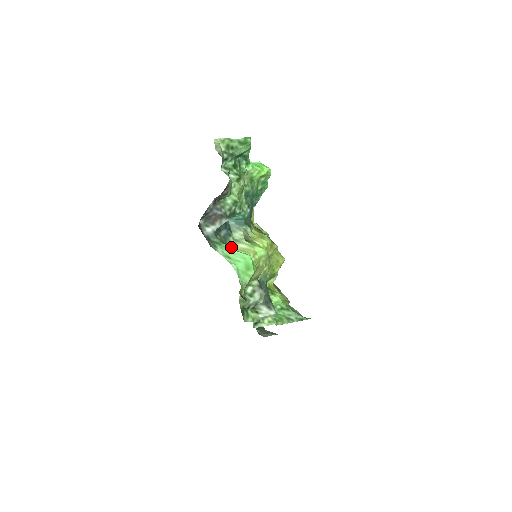
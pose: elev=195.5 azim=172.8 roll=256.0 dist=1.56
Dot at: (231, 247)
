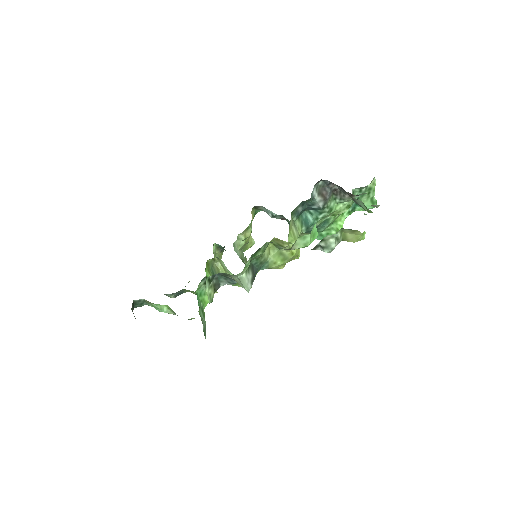
Dot at: (292, 220)
